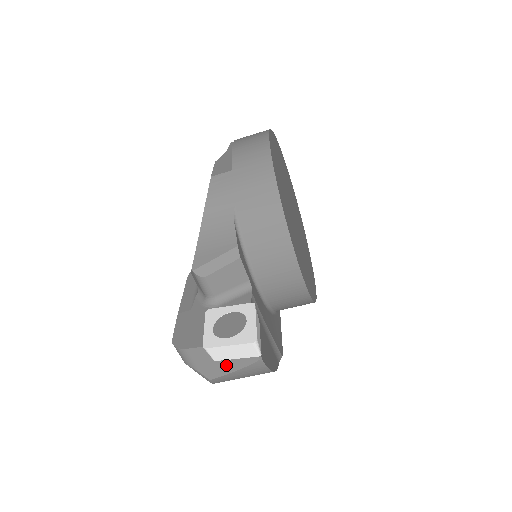
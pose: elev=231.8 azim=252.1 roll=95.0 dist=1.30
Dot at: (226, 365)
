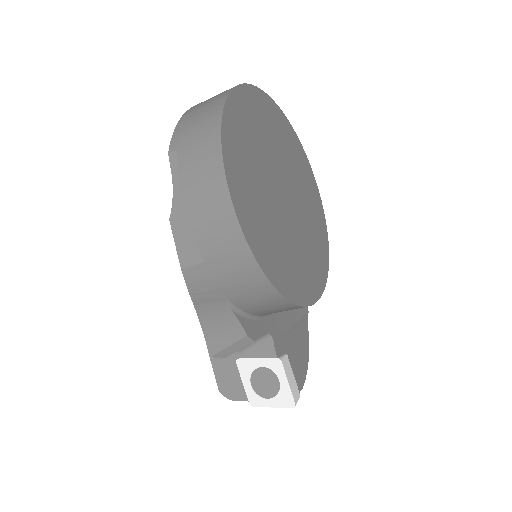
Dot at: occluded
